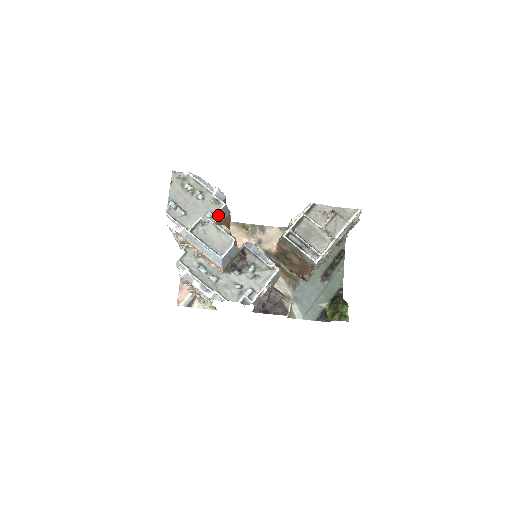
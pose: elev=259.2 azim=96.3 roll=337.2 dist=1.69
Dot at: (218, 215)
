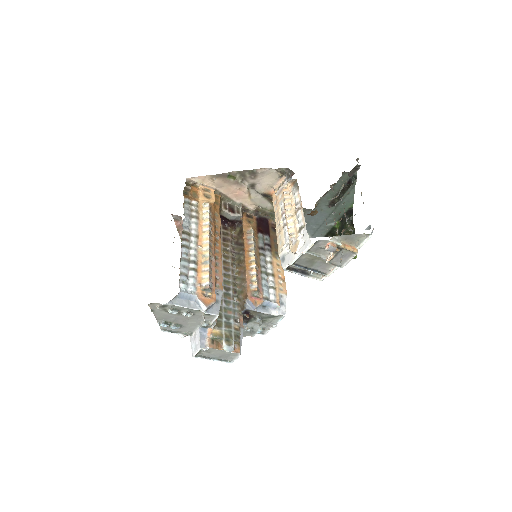
Dot at: (214, 323)
